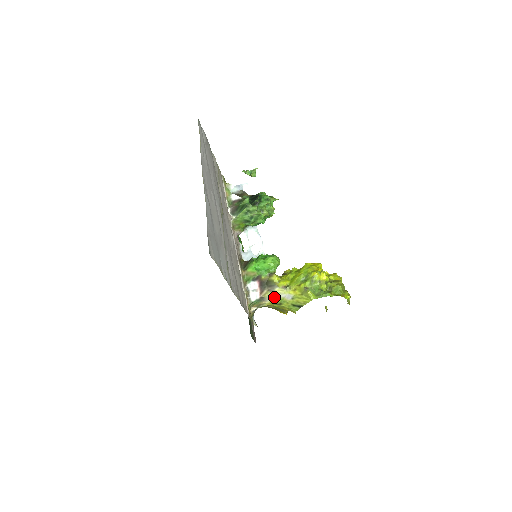
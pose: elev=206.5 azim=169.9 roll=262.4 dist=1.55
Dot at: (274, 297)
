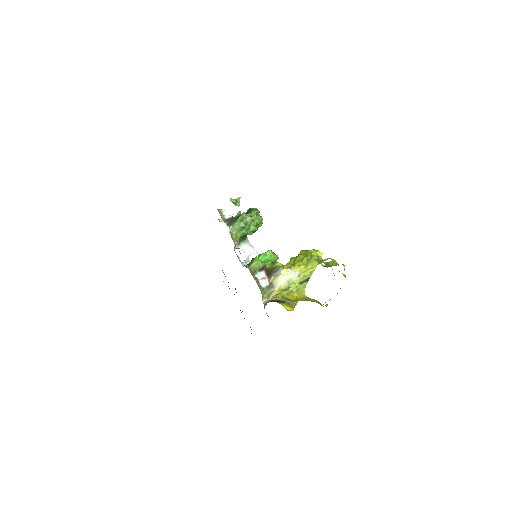
Dot at: (282, 281)
